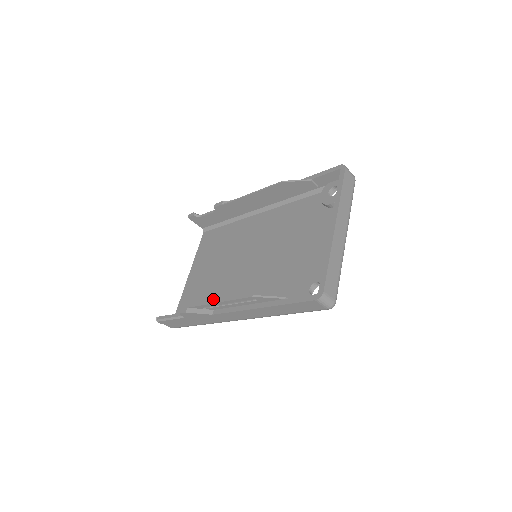
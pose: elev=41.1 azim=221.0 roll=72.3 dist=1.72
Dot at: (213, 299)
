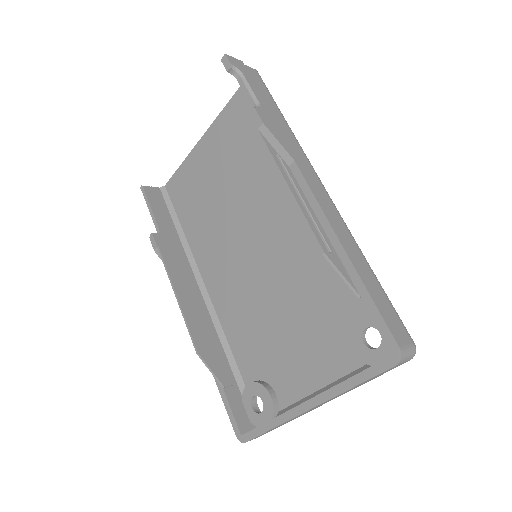
Dot at: (201, 230)
